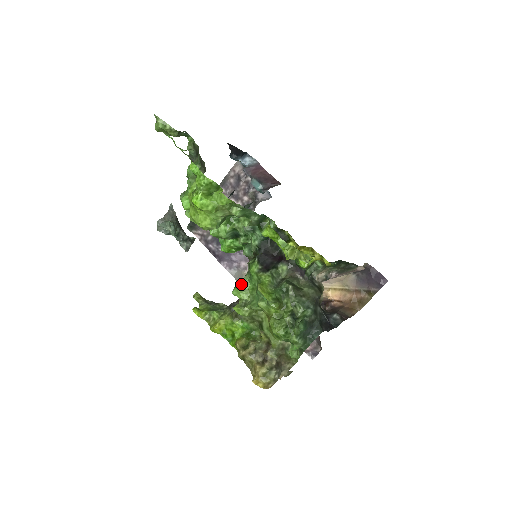
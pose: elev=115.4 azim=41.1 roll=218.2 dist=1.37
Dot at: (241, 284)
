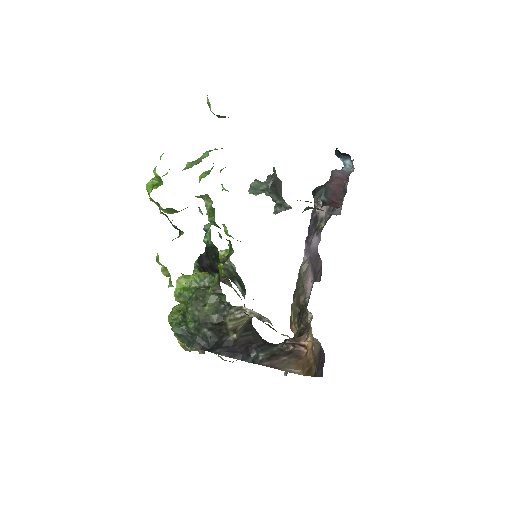
Dot at: occluded
